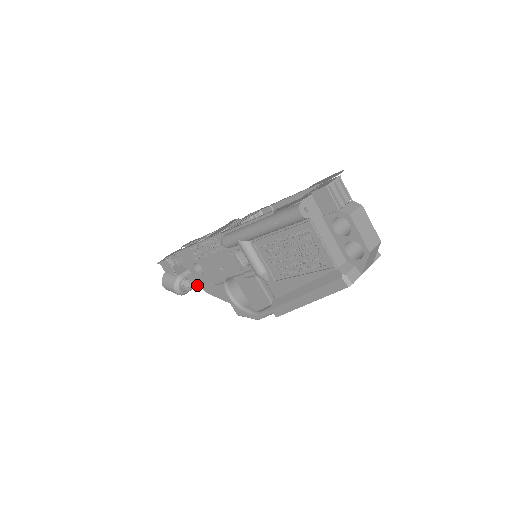
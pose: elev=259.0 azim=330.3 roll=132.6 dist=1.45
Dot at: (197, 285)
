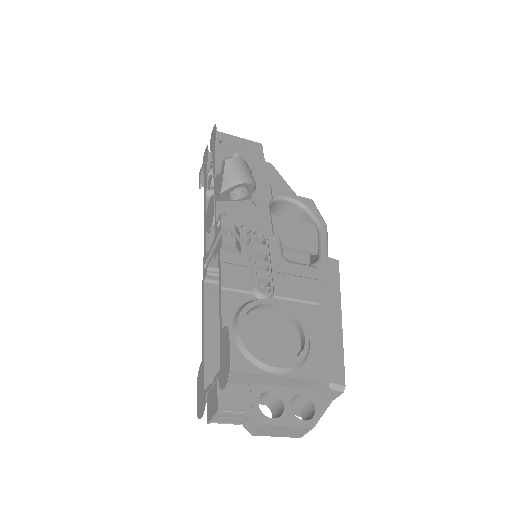
Dot at: occluded
